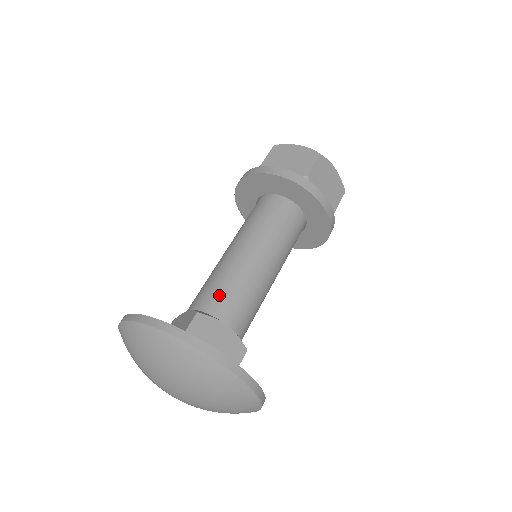
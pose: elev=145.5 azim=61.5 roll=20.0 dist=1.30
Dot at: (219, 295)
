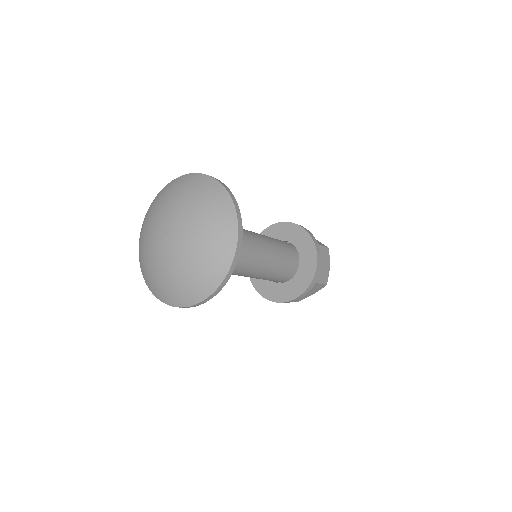
Dot at: occluded
